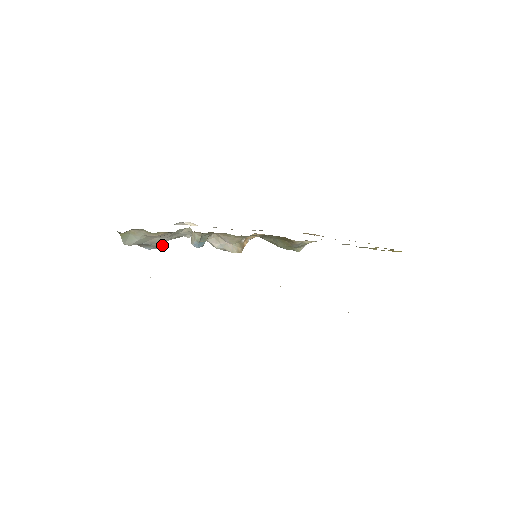
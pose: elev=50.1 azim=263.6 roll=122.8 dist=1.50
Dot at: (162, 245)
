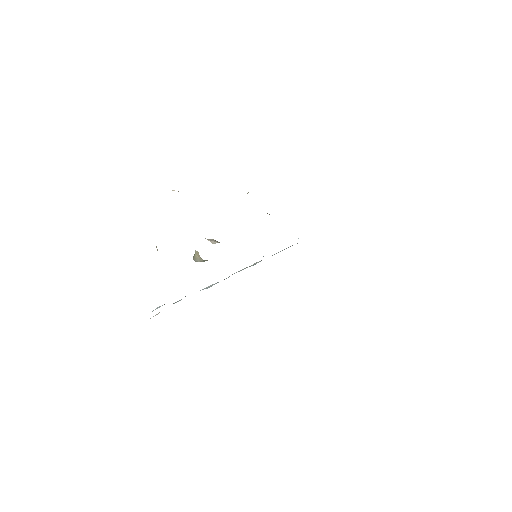
Dot at: occluded
